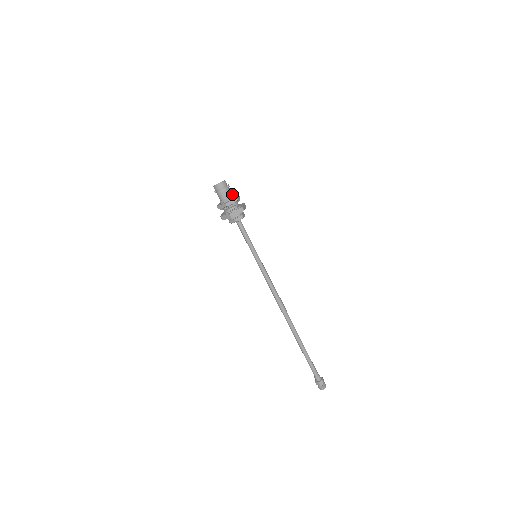
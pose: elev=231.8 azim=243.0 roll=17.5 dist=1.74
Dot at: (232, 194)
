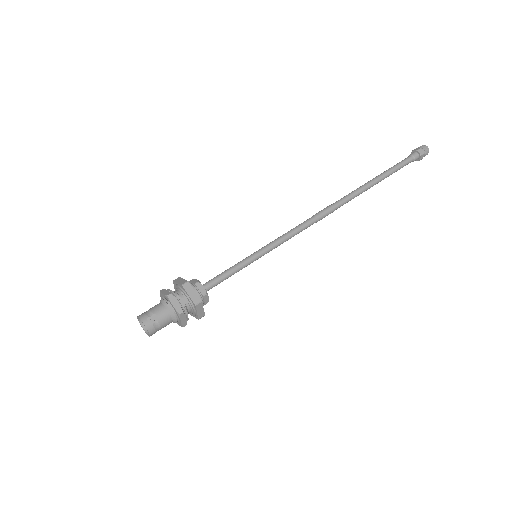
Dot at: (166, 309)
